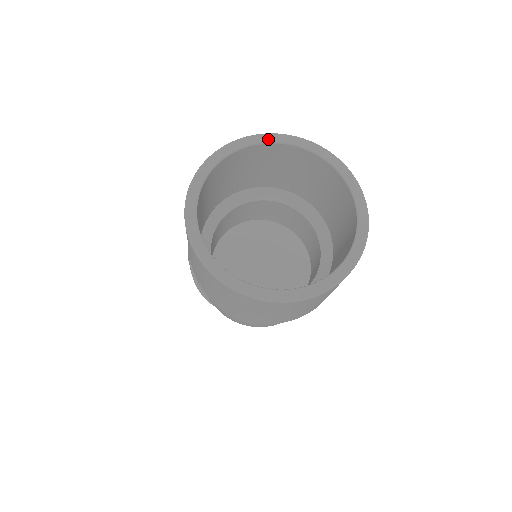
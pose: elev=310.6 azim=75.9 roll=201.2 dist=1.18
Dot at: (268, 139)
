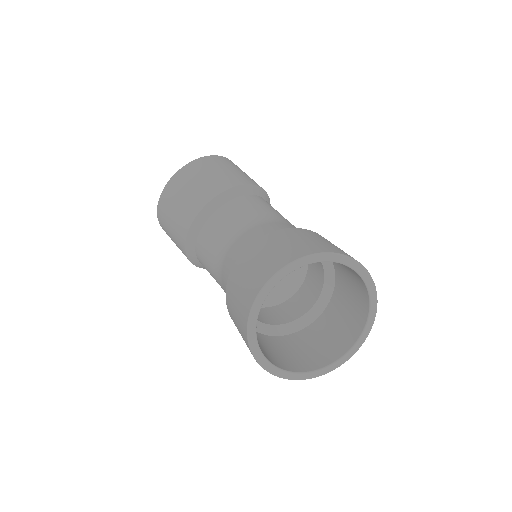
Dot at: (282, 276)
